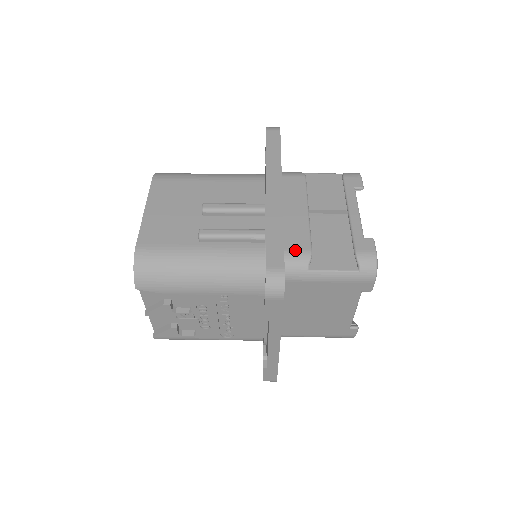
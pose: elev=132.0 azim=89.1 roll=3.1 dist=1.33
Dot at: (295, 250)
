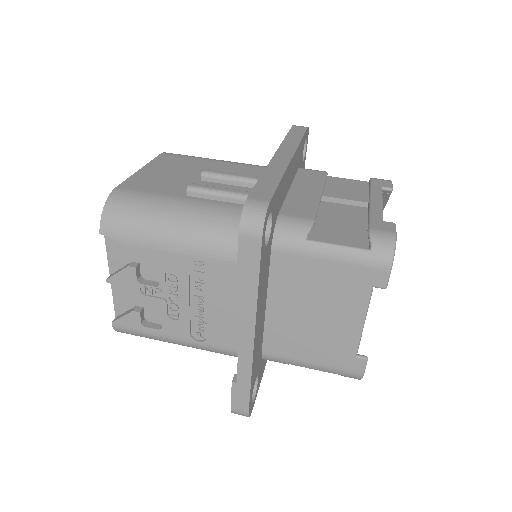
Dot at: (294, 216)
